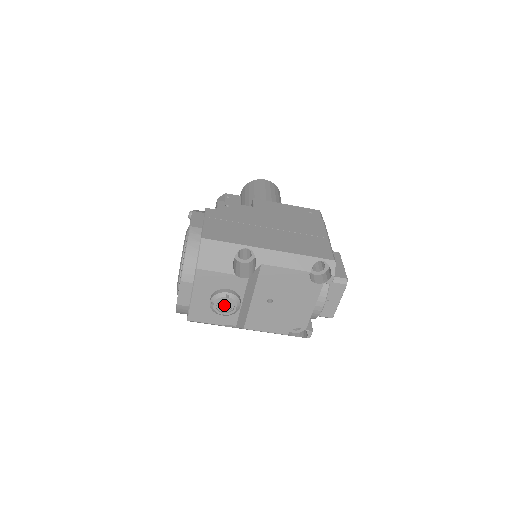
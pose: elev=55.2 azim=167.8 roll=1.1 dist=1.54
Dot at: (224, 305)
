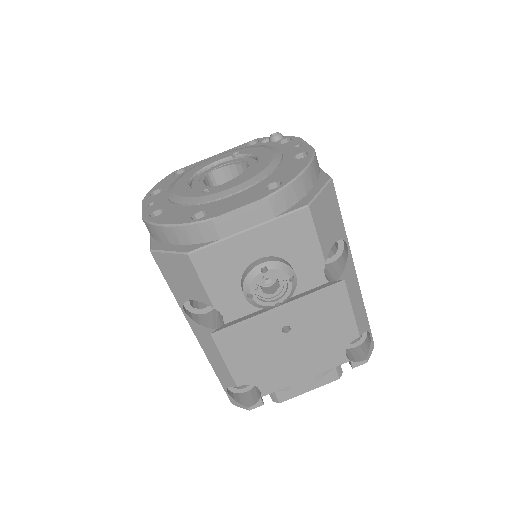
Dot at: (260, 284)
